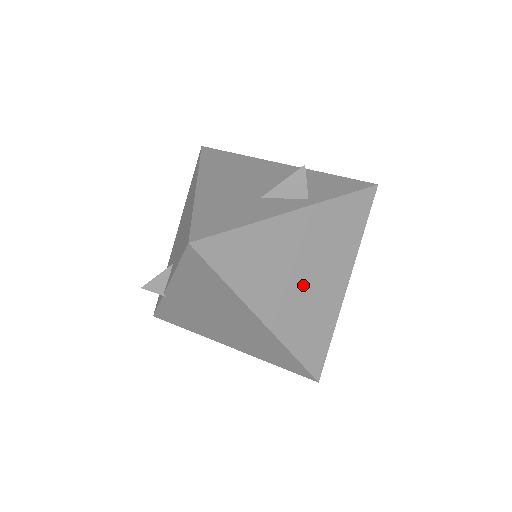
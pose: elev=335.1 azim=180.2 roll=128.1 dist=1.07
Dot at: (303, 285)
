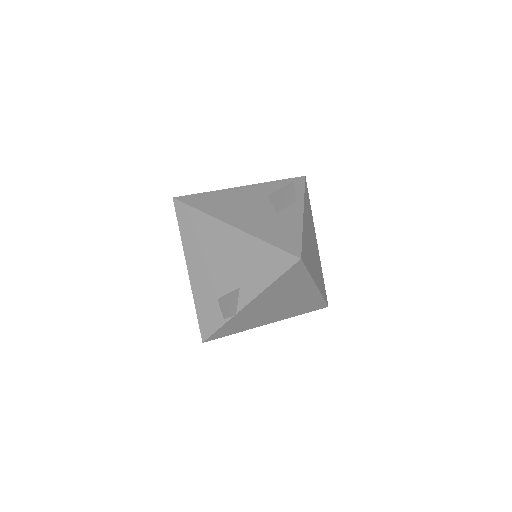
Dot at: (314, 254)
